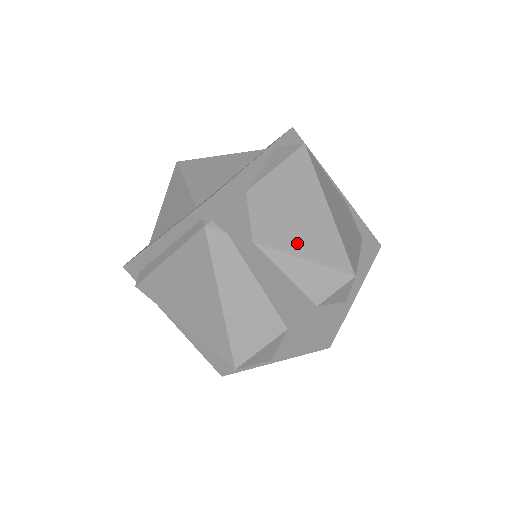
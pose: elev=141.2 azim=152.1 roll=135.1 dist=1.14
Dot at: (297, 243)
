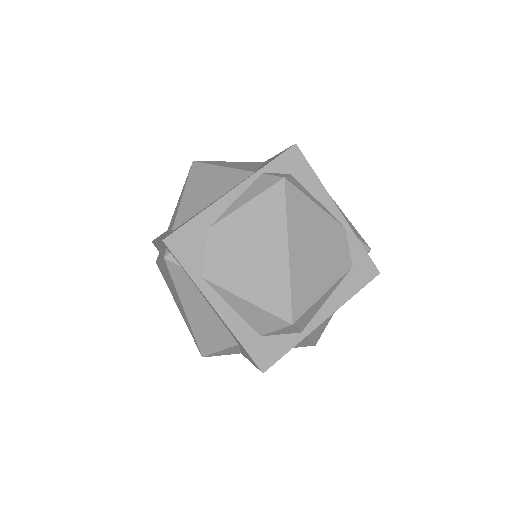
Dot at: (243, 284)
